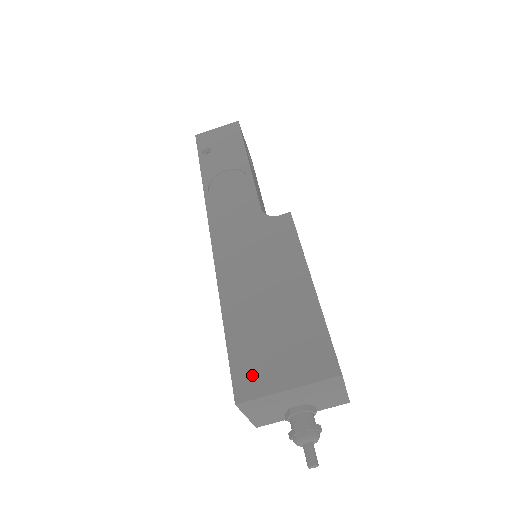
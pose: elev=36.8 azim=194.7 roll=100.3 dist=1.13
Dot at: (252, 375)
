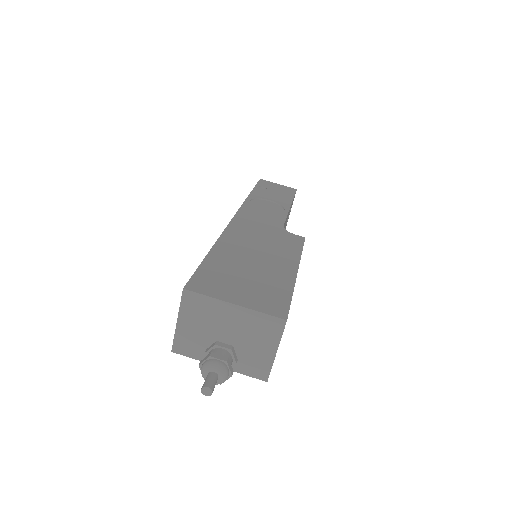
Dot at: (211, 283)
